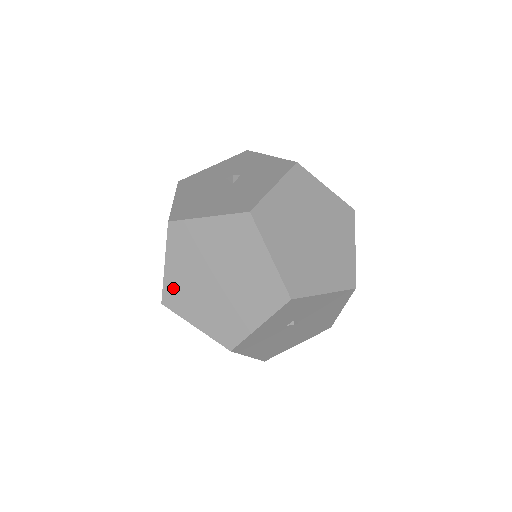
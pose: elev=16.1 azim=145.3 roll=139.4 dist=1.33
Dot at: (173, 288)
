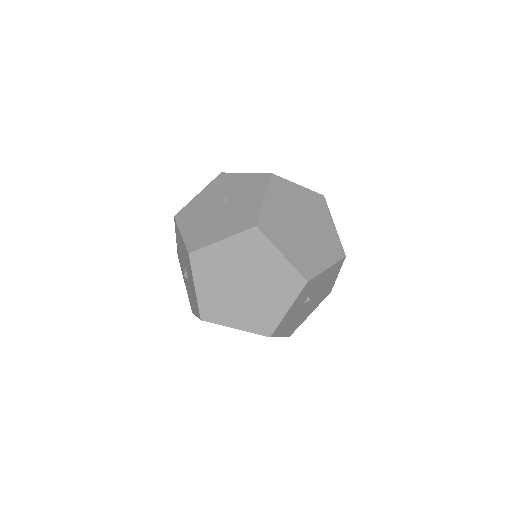
Dot at: (207, 305)
